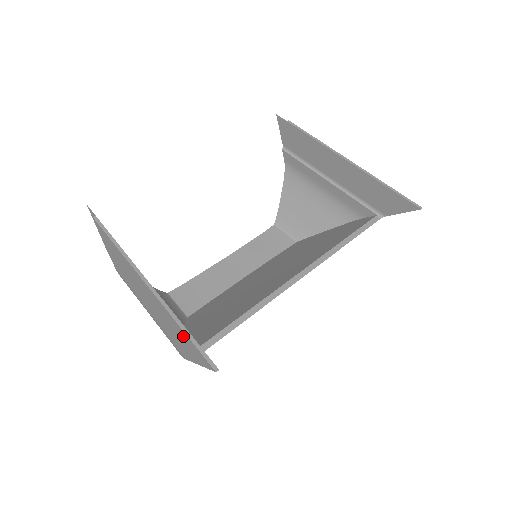
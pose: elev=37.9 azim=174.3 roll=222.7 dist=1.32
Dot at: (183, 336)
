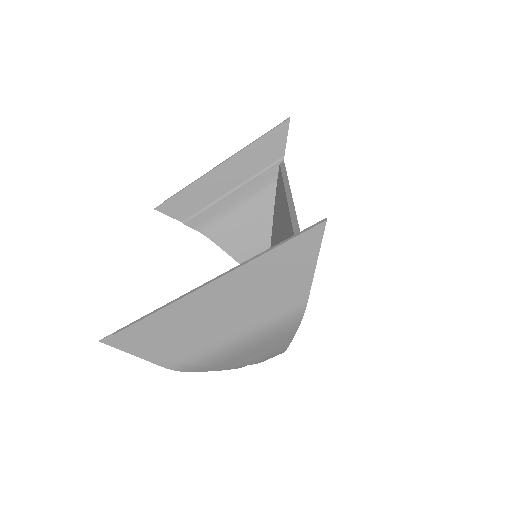
Dot at: (278, 260)
